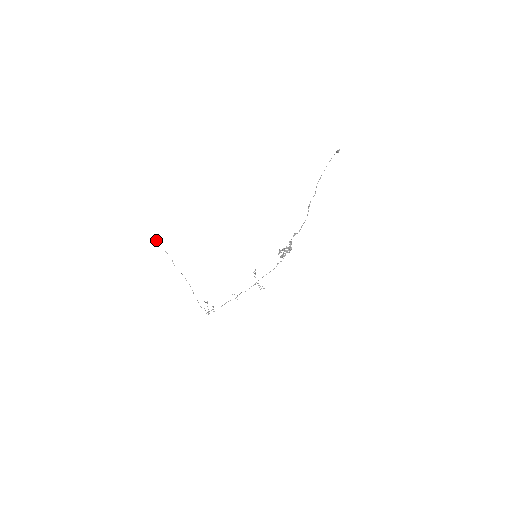
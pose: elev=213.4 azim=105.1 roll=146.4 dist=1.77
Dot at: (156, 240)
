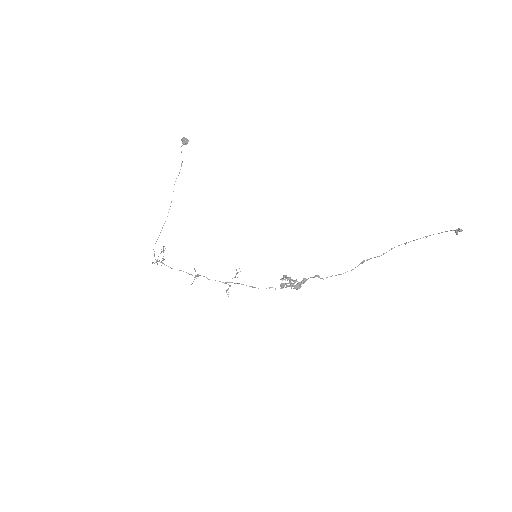
Dot at: (183, 142)
